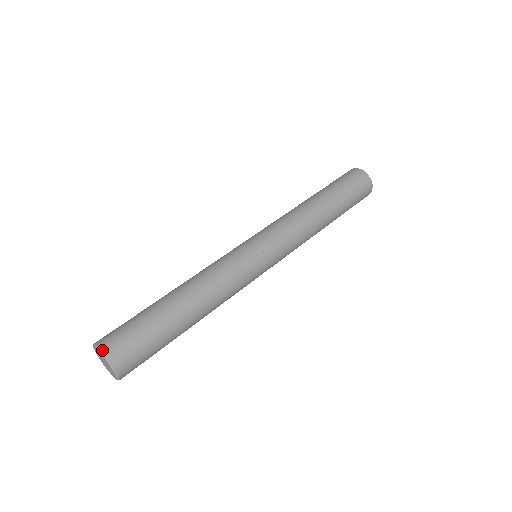
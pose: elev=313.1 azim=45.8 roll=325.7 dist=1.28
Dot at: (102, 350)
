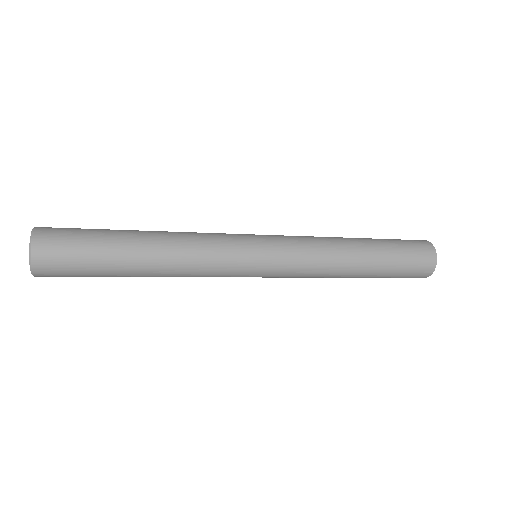
Dot at: (38, 227)
